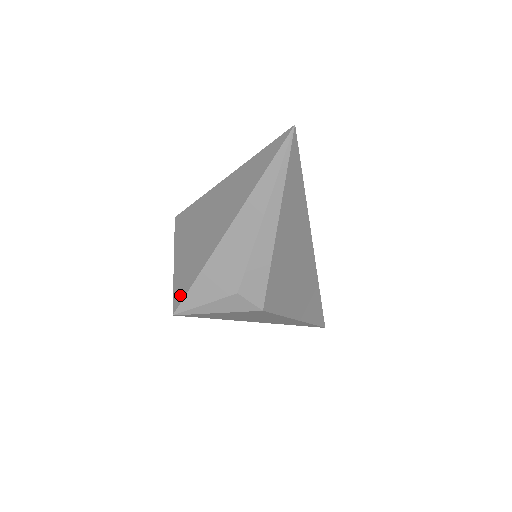
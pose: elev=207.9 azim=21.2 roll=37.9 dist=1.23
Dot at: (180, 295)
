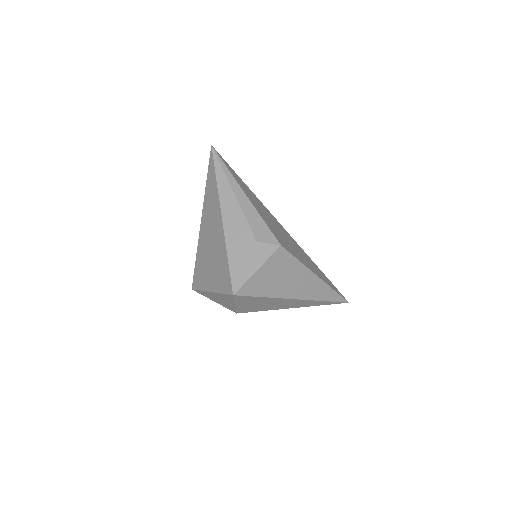
Dot at: (227, 282)
